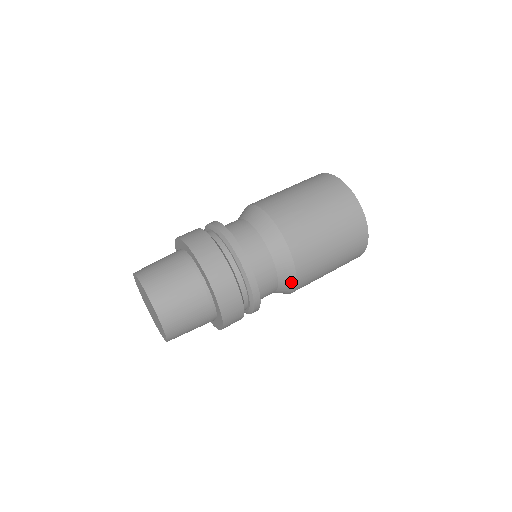
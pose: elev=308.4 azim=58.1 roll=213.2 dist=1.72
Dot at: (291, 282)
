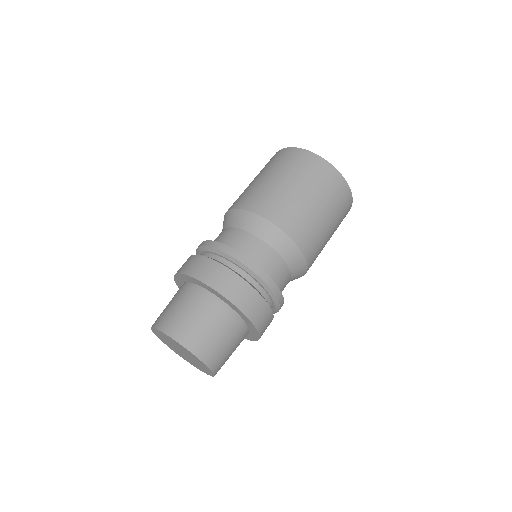
Dot at: occluded
